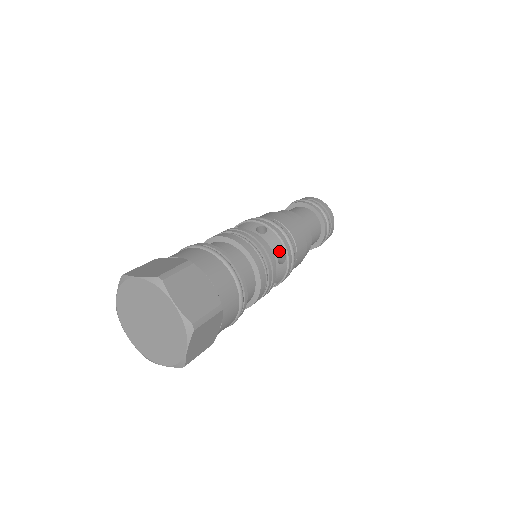
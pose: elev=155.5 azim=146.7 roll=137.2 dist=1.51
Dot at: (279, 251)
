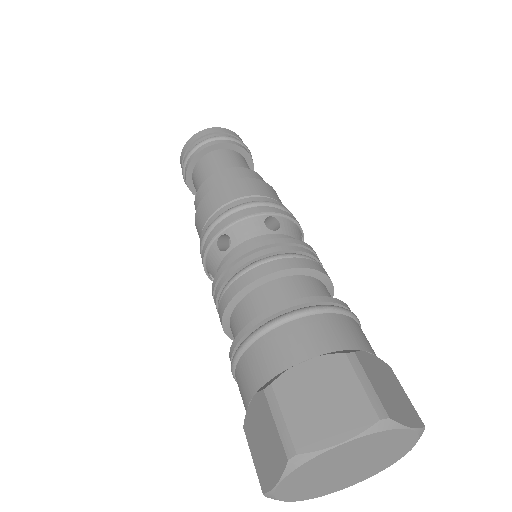
Dot at: occluded
